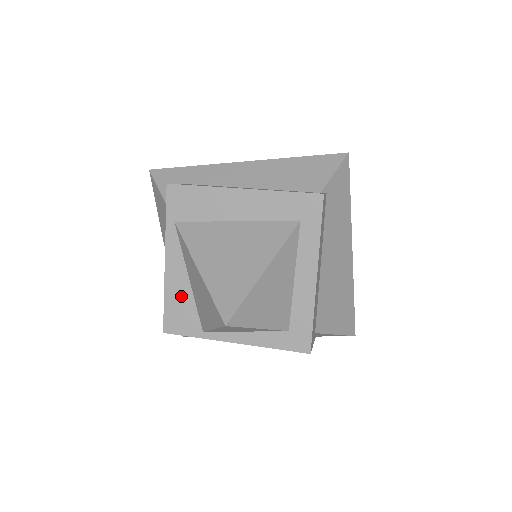
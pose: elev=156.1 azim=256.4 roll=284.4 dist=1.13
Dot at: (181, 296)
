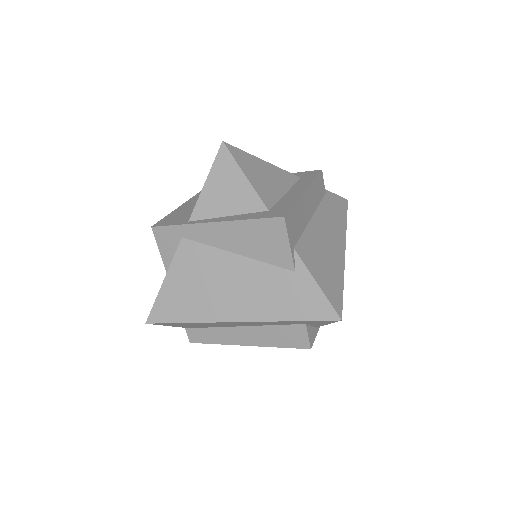
Dot at: (184, 211)
